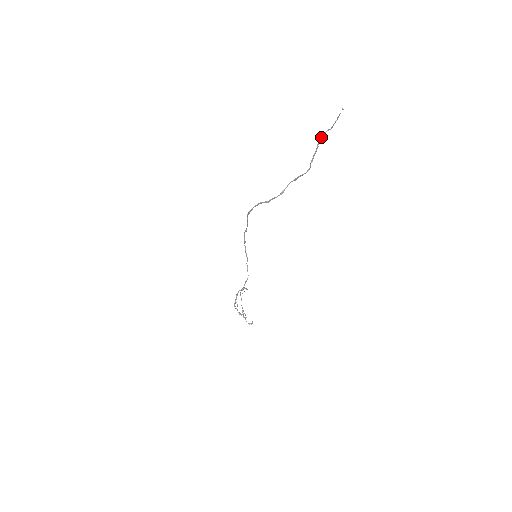
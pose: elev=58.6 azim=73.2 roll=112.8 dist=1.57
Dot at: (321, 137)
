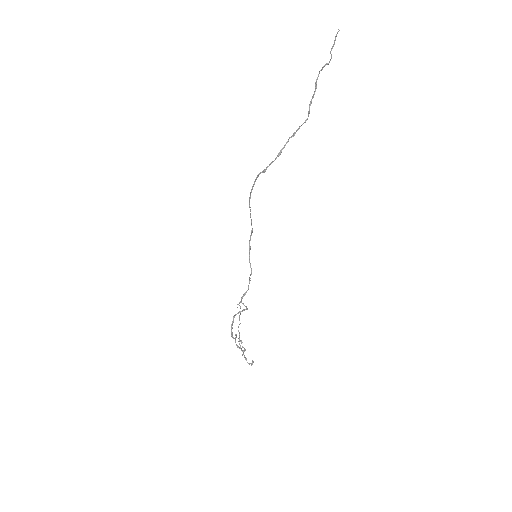
Dot at: (319, 73)
